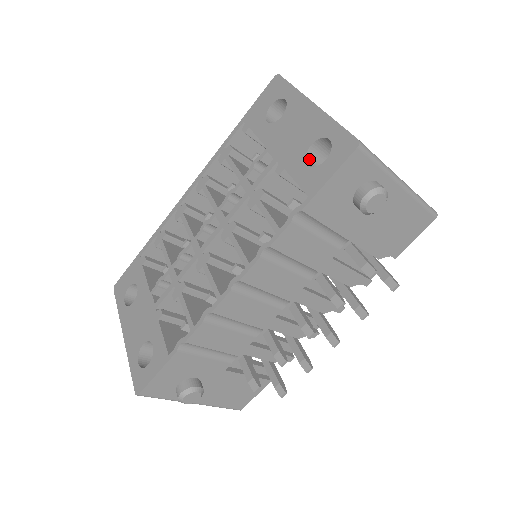
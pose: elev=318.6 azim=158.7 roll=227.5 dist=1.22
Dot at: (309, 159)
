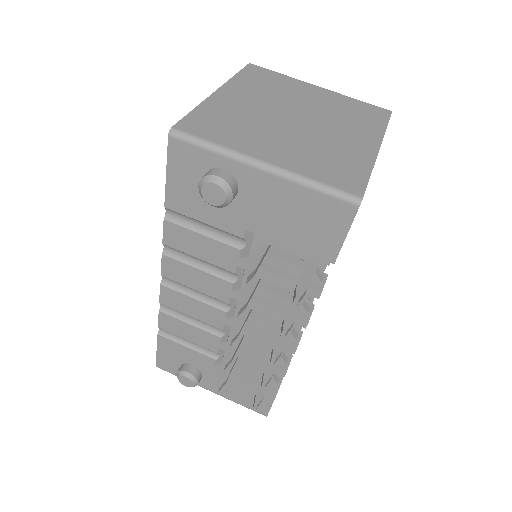
Dot at: occluded
